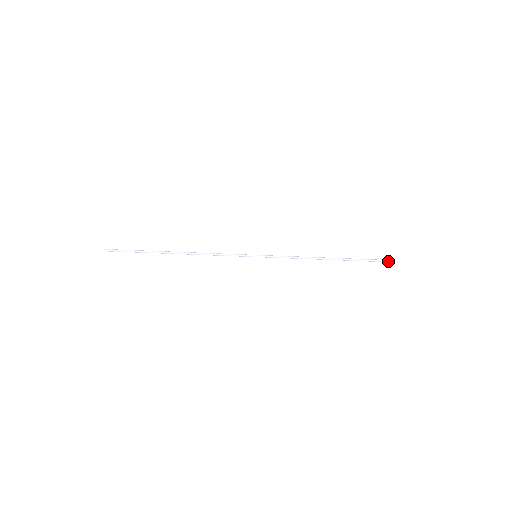
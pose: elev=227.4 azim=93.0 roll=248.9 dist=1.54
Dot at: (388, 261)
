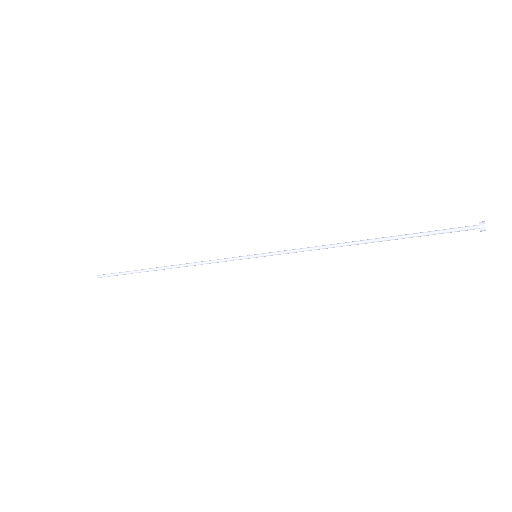
Dot at: (472, 229)
